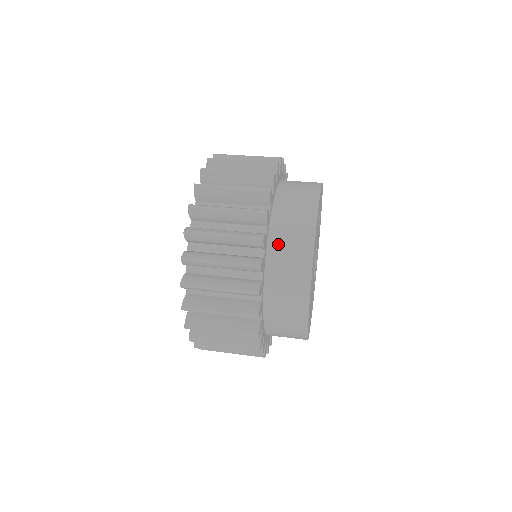
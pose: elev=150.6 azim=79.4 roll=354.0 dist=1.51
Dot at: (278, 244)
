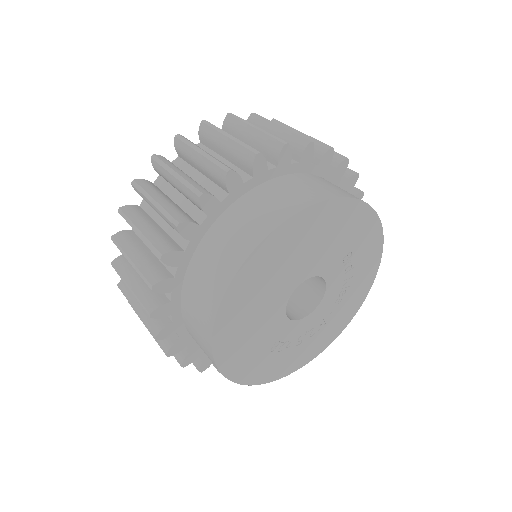
Dot at: (271, 189)
